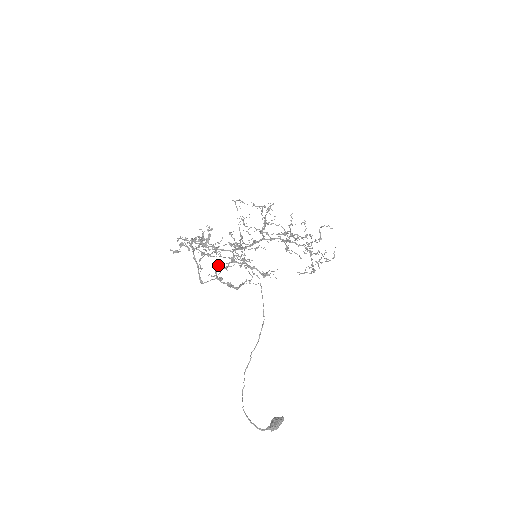
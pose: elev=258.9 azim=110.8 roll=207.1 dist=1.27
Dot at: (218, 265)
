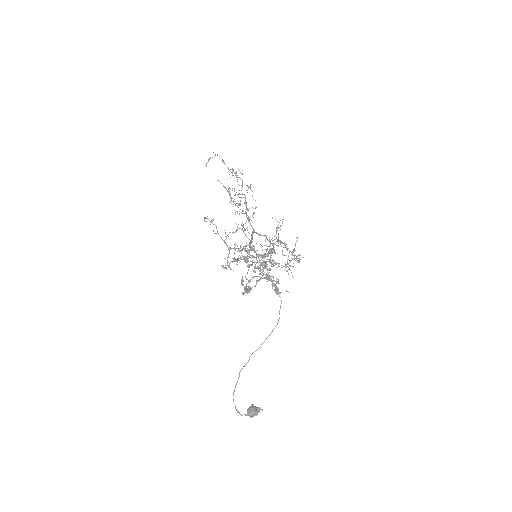
Dot at: occluded
